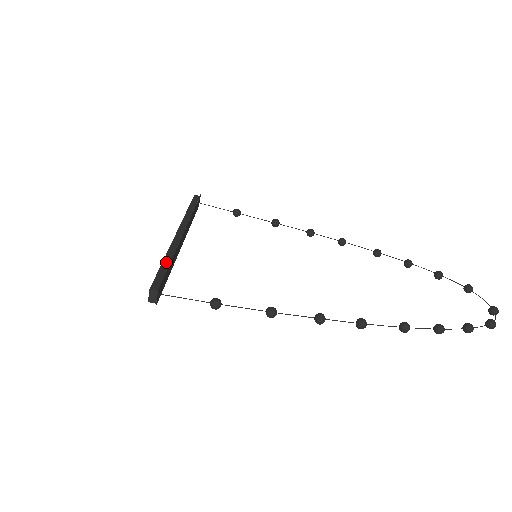
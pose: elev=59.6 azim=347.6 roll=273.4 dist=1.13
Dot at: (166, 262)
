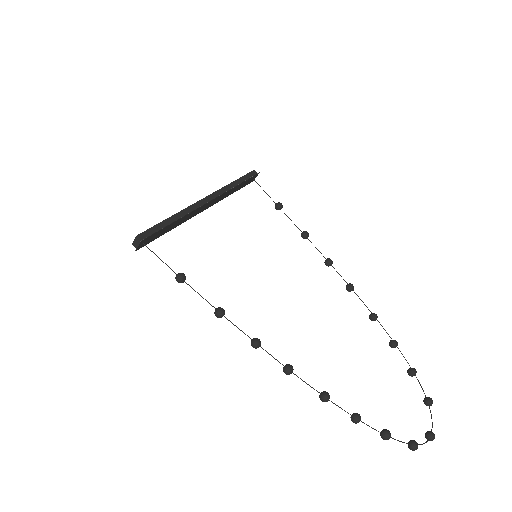
Dot at: (171, 220)
